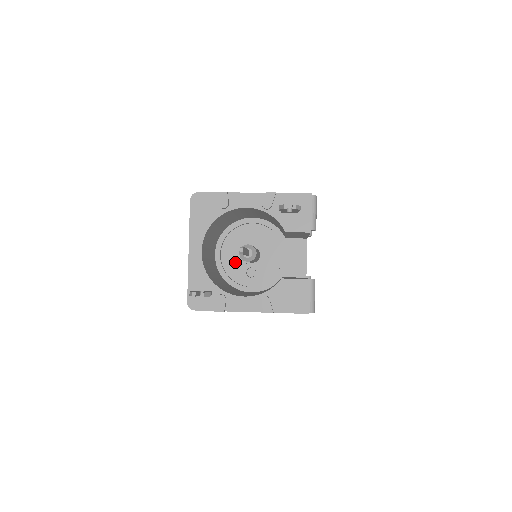
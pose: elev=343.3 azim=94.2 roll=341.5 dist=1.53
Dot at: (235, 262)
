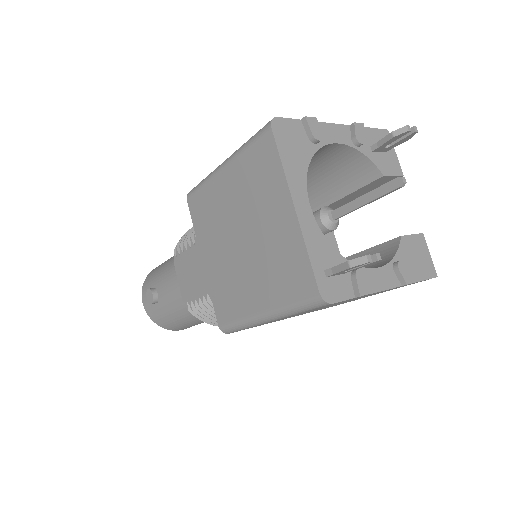
Dot at: occluded
